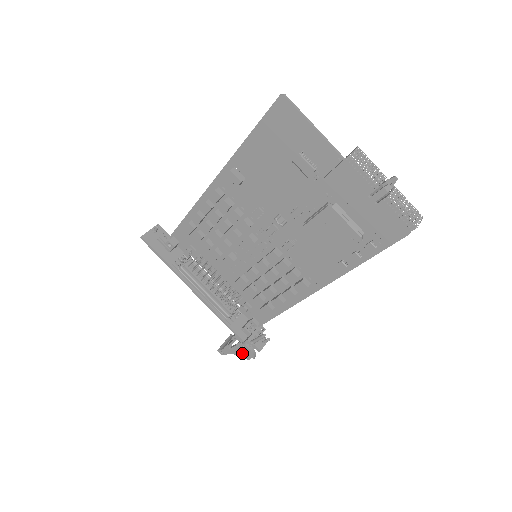
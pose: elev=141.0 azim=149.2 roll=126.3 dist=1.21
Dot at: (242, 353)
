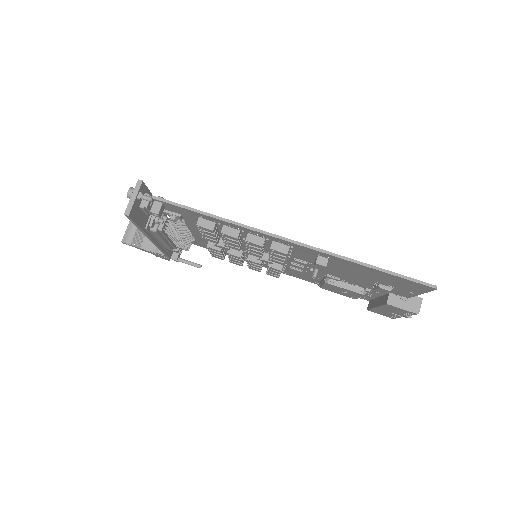
Dot at: (156, 255)
